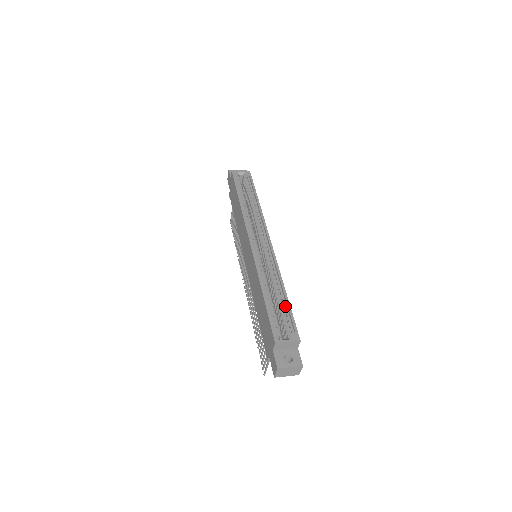
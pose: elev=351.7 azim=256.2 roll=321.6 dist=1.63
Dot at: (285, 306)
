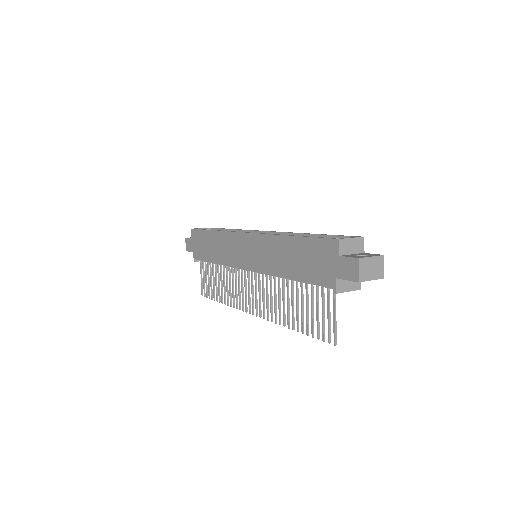
Dot at: occluded
